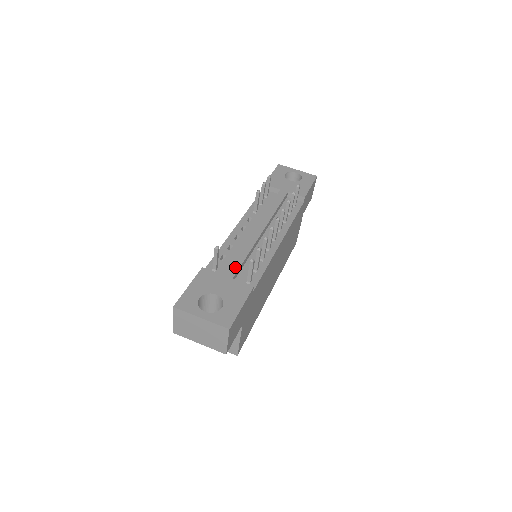
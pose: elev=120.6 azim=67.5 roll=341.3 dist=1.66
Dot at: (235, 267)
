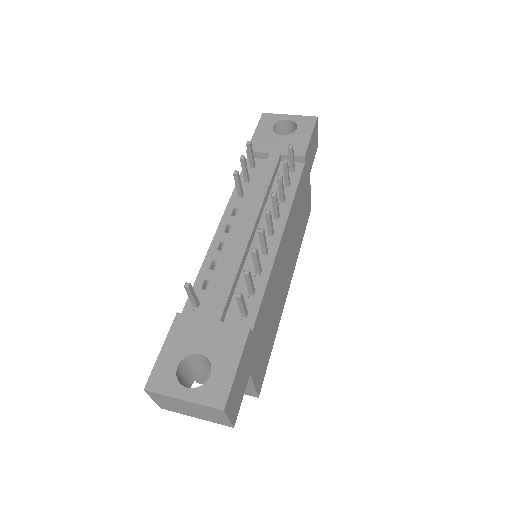
Dot at: (221, 300)
